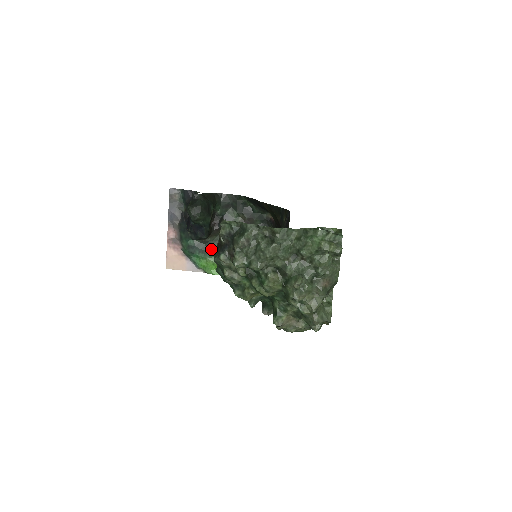
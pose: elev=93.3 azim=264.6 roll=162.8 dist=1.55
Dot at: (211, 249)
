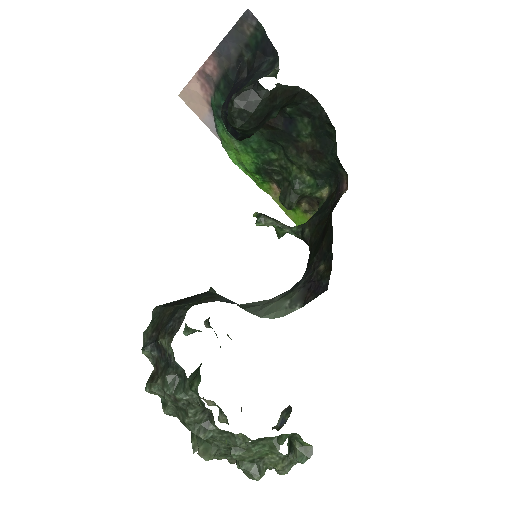
Dot at: occluded
